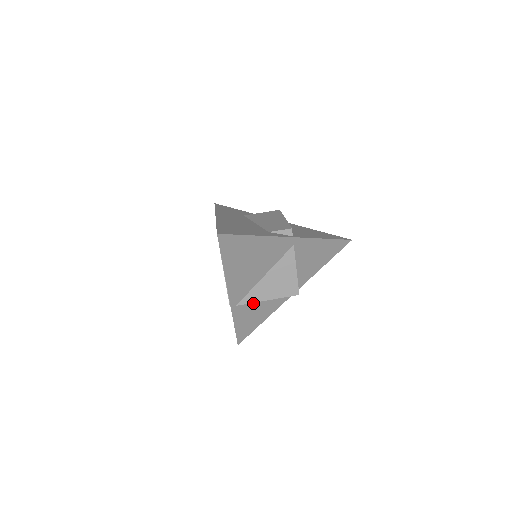
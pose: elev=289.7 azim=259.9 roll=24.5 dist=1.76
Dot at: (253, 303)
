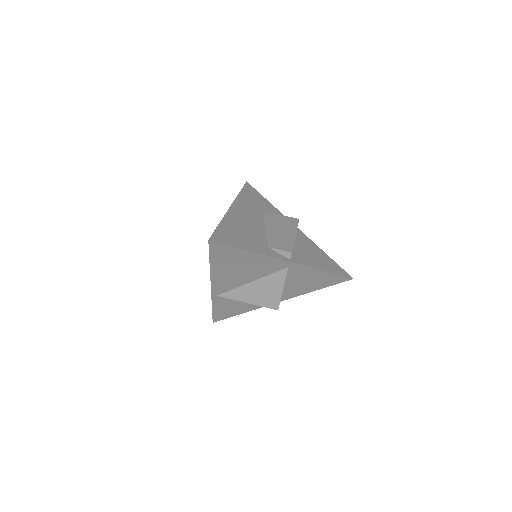
Dot at: occluded
